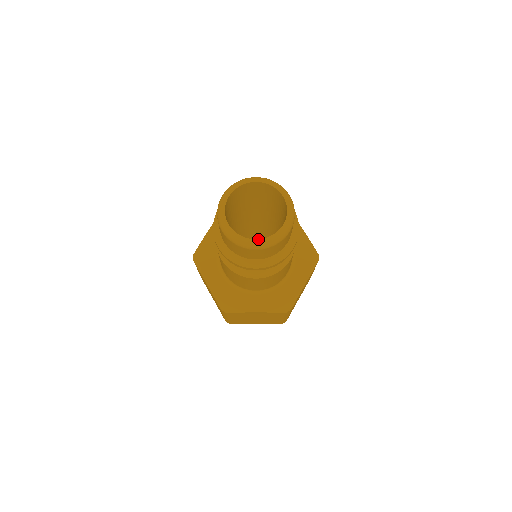
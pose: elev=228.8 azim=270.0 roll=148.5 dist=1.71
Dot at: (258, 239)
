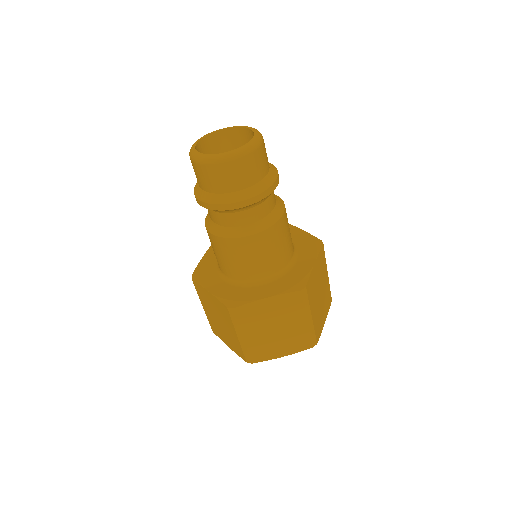
Dot at: (229, 151)
